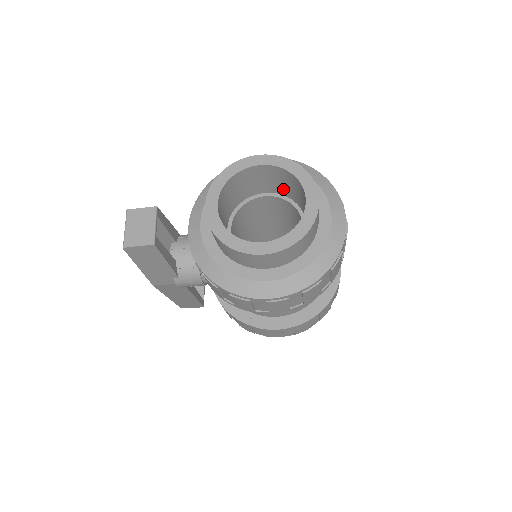
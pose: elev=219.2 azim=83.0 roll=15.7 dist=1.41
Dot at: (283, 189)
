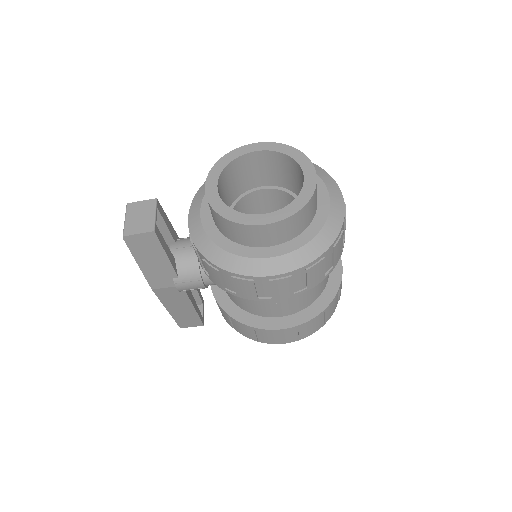
Dot at: (280, 179)
